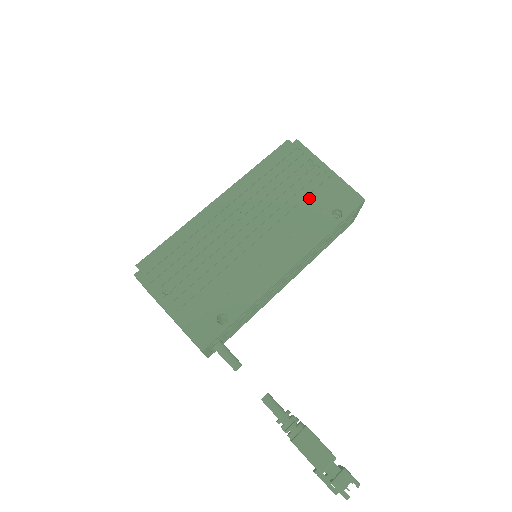
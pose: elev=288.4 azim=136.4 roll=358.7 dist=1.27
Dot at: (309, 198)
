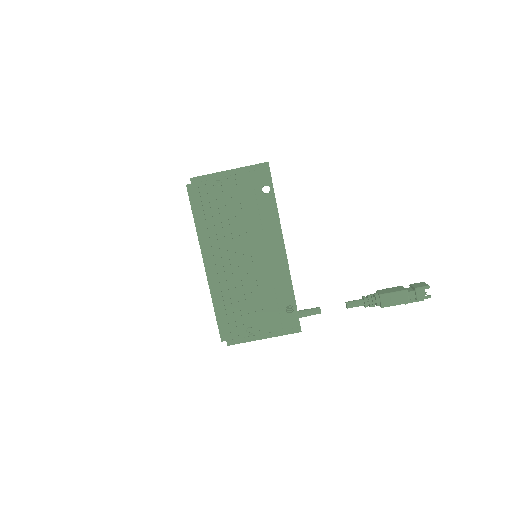
Dot at: (242, 201)
